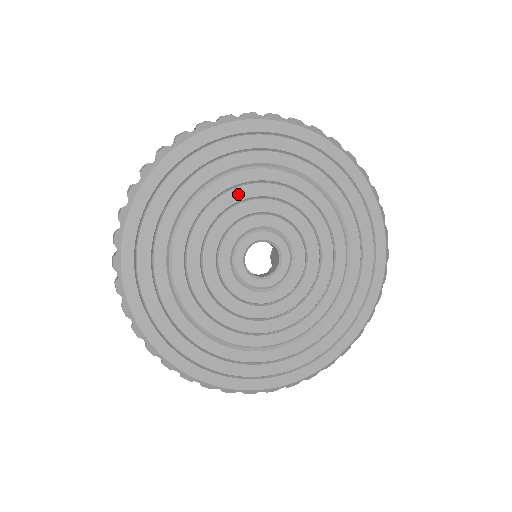
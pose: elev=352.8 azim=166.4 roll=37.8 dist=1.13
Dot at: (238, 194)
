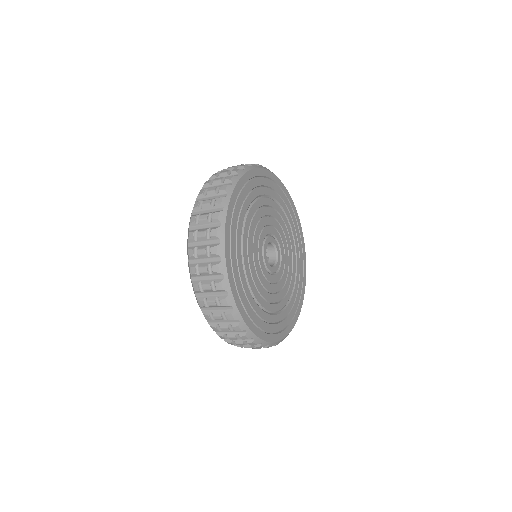
Dot at: (269, 211)
